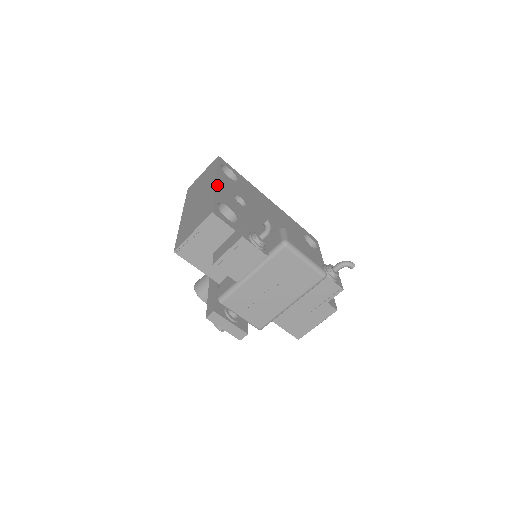
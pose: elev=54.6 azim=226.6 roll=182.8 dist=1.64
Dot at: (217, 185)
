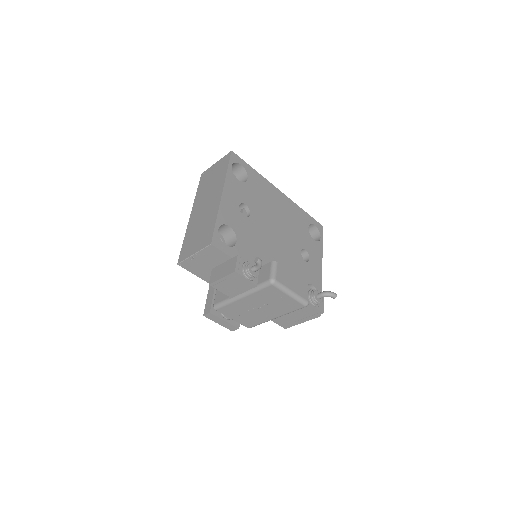
Dot at: (222, 200)
